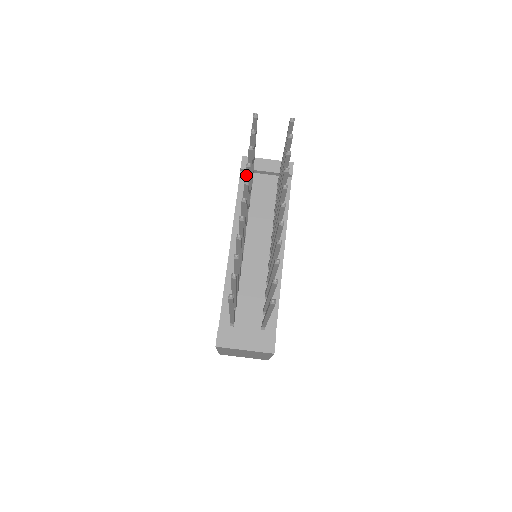
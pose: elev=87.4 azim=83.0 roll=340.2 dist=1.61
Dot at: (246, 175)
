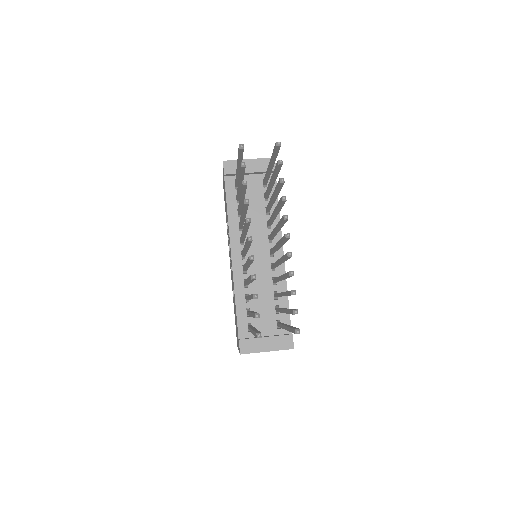
Dot at: (244, 207)
